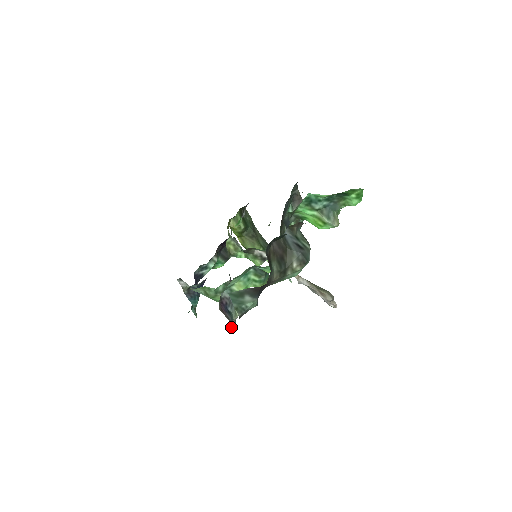
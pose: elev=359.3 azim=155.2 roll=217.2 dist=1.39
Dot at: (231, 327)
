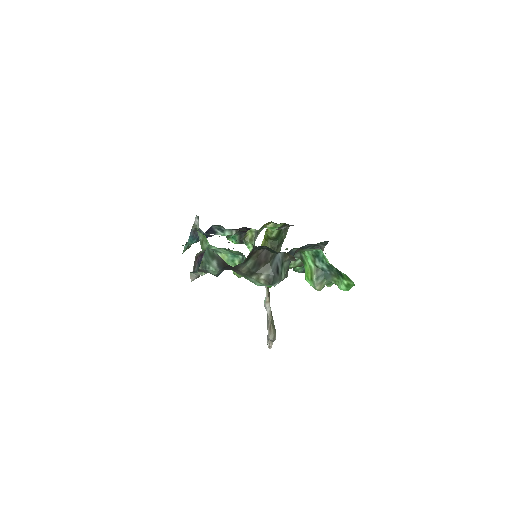
Dot at: (192, 277)
